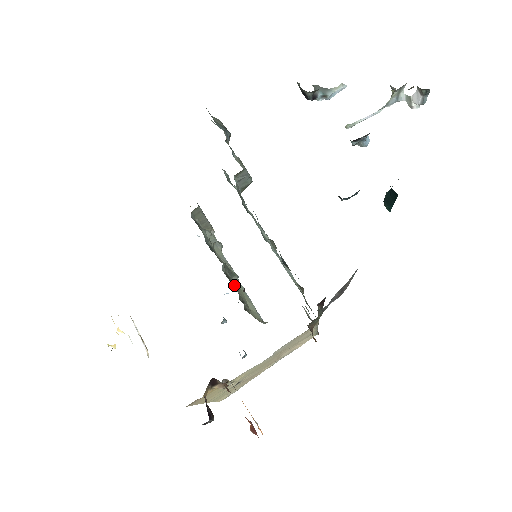
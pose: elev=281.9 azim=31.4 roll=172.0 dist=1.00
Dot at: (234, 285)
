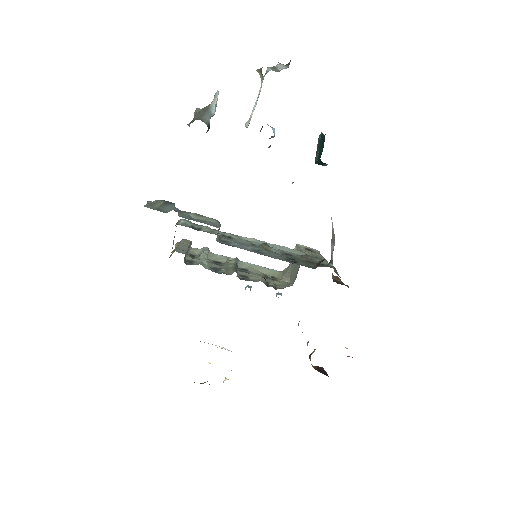
Dot at: (251, 277)
